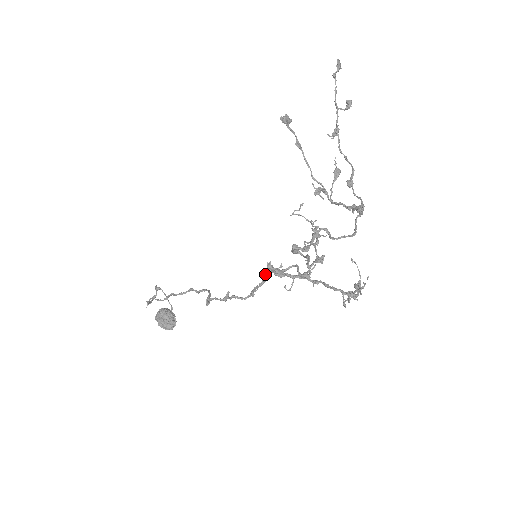
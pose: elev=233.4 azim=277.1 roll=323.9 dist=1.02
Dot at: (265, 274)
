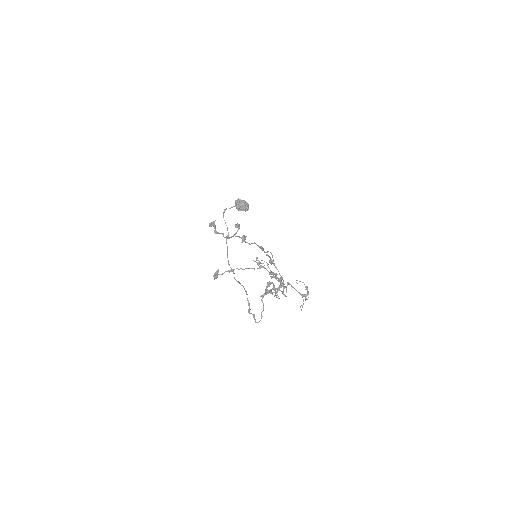
Dot at: (262, 302)
